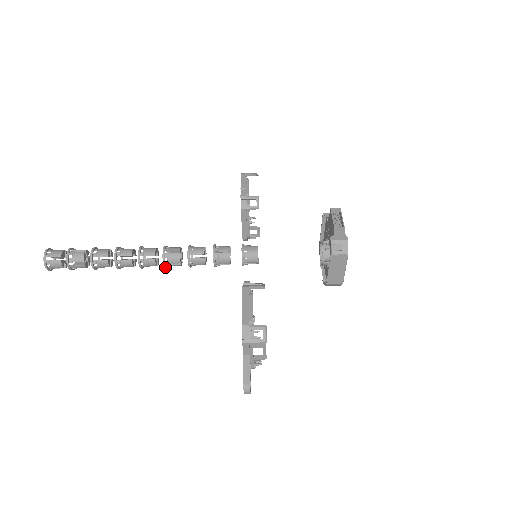
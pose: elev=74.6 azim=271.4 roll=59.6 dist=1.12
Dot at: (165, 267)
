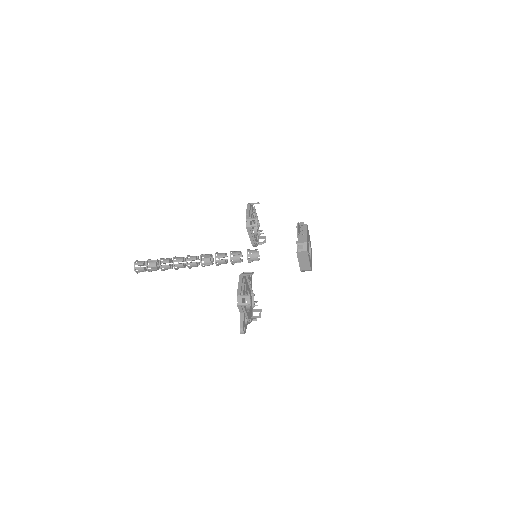
Dot at: occluded
